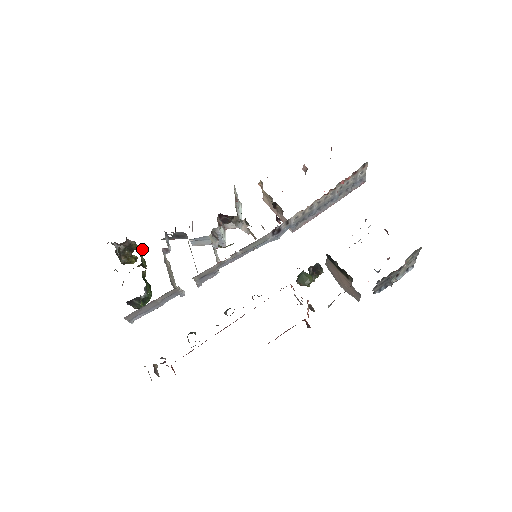
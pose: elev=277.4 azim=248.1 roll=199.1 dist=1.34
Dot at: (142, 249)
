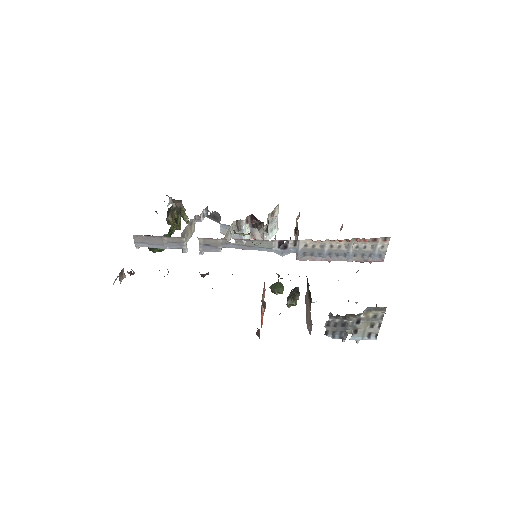
Dot at: (187, 220)
